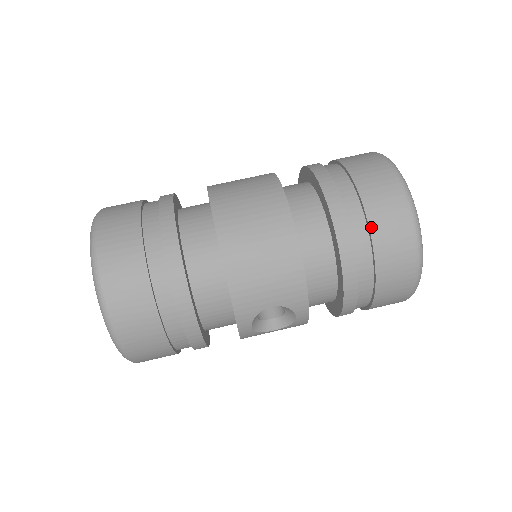
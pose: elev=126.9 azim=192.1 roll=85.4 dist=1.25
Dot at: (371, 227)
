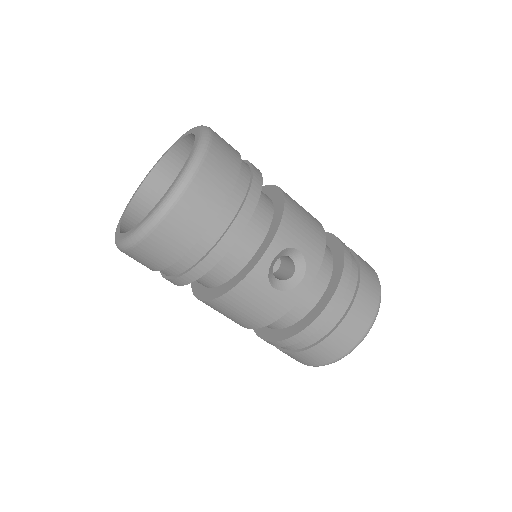
Dot at: (359, 261)
